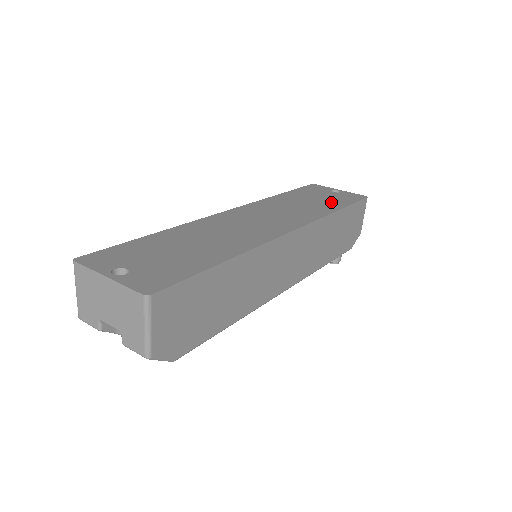
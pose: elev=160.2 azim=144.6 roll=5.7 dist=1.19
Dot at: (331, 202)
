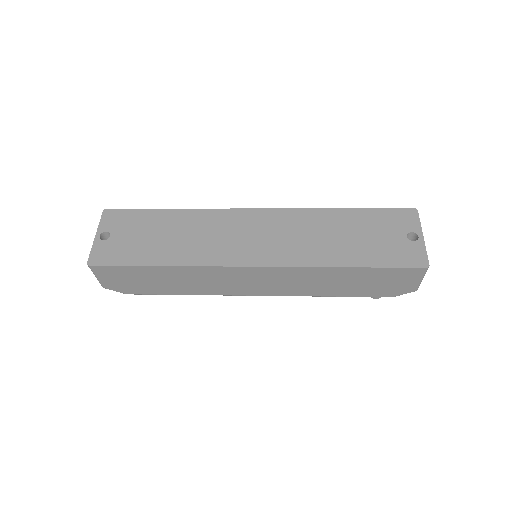
Dot at: (364, 251)
